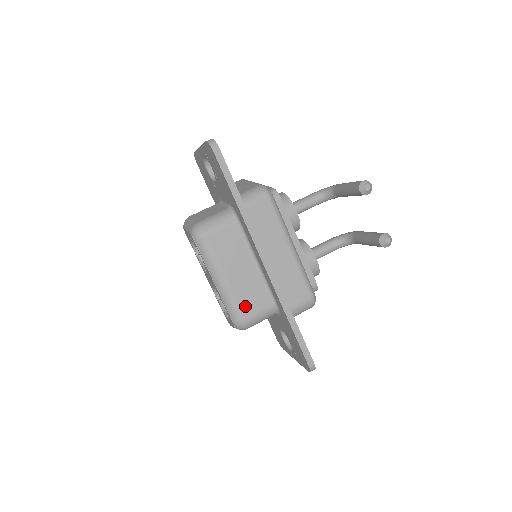
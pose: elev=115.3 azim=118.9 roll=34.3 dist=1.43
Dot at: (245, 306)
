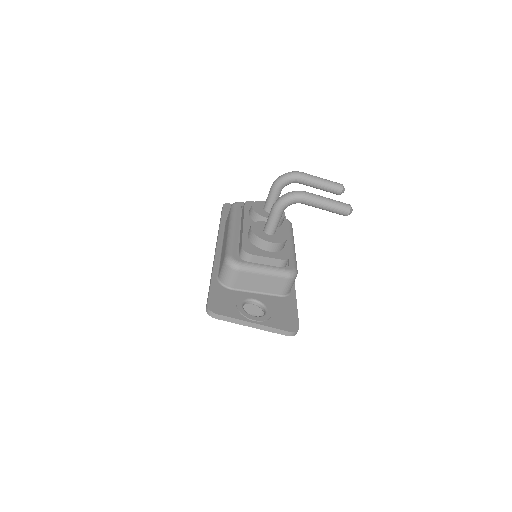
Dot at: occluded
